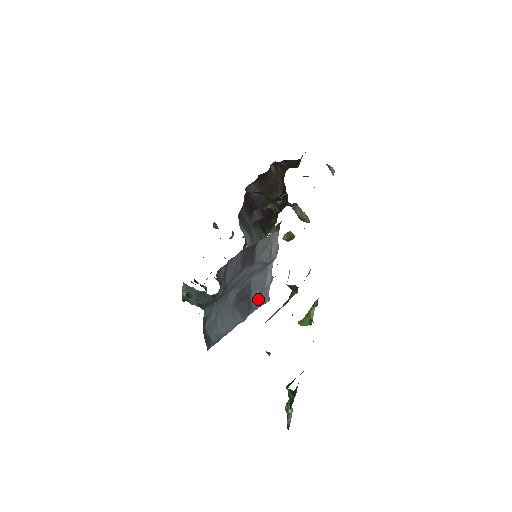
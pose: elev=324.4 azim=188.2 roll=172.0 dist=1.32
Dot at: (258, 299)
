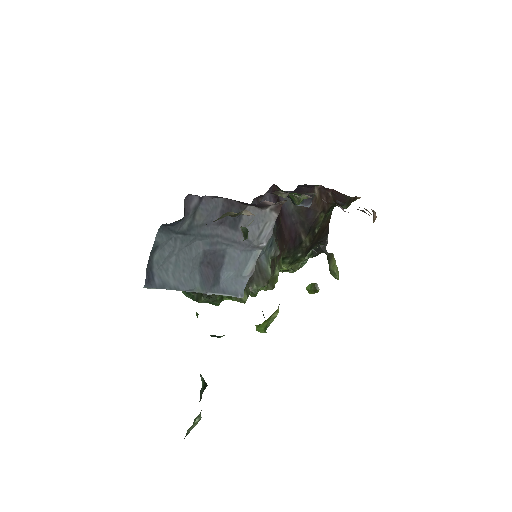
Dot at: (229, 283)
